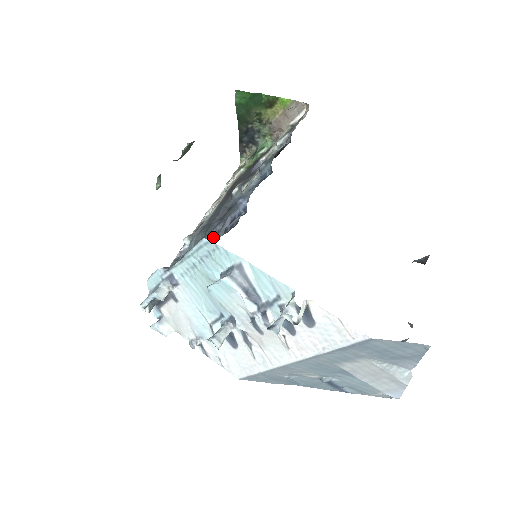
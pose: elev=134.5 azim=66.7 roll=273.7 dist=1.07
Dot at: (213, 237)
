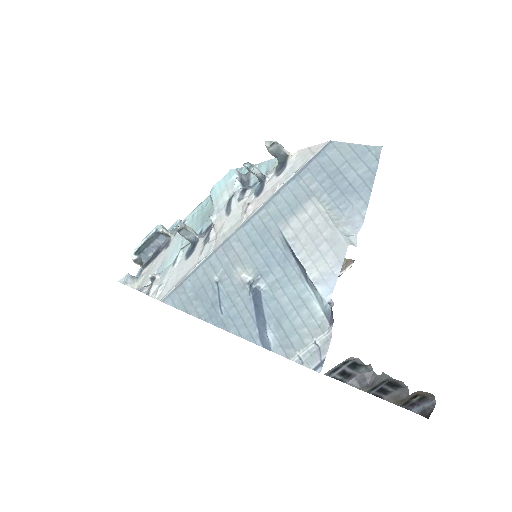
Dot at: occluded
